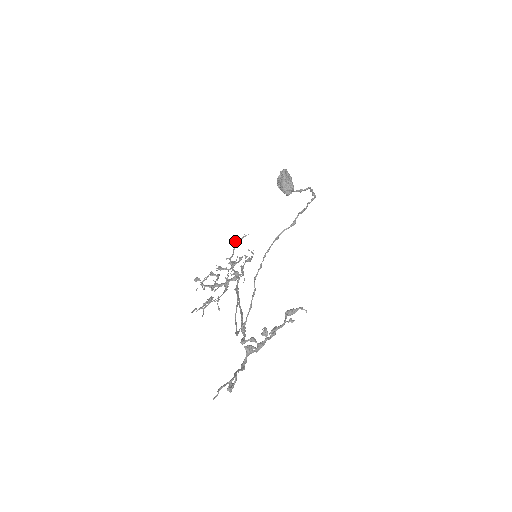
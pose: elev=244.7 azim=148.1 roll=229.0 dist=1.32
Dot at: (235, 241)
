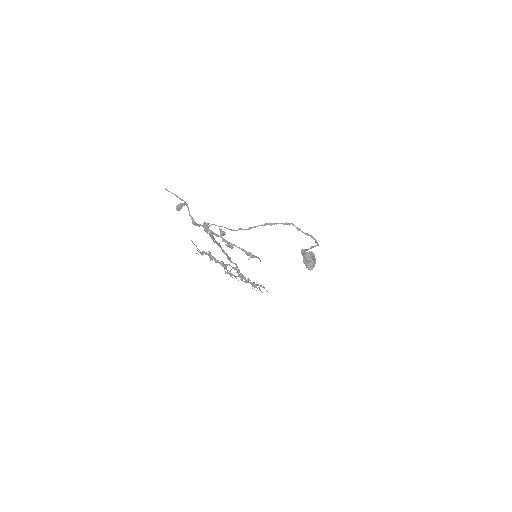
Dot at: occluded
